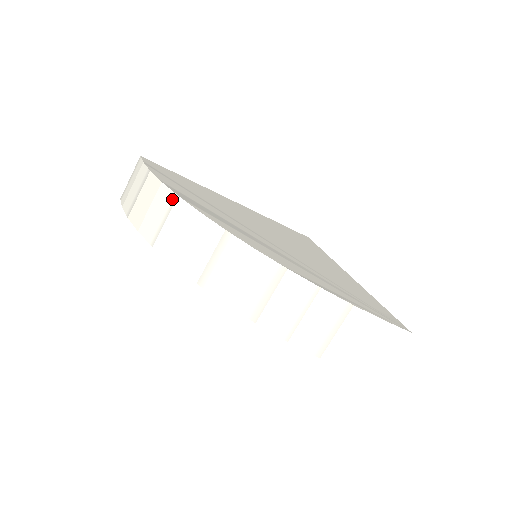
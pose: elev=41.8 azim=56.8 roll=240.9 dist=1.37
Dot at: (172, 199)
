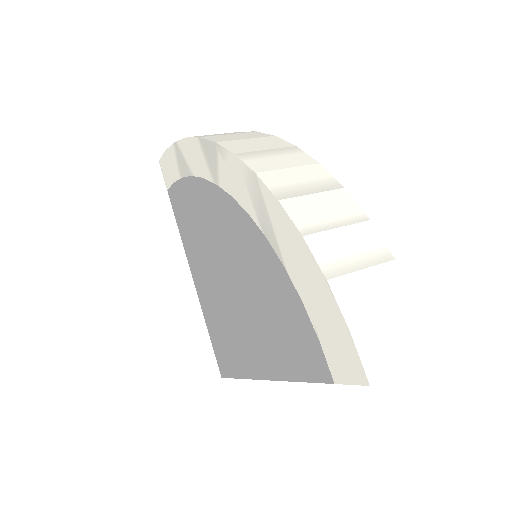
Dot at: occluded
